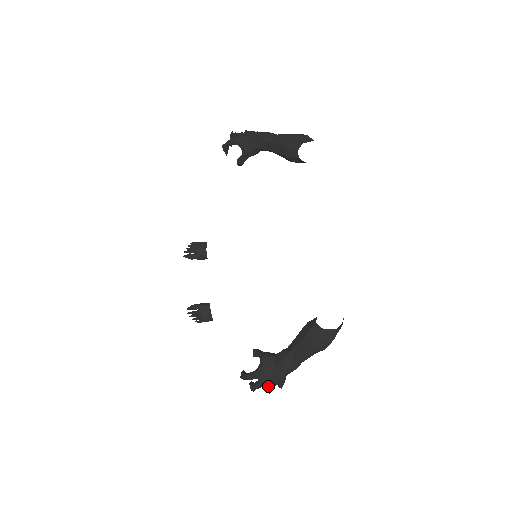
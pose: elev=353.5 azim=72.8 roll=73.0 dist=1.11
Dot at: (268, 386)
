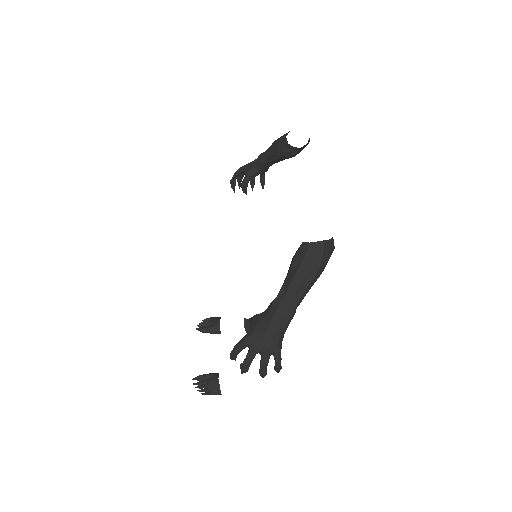
Dot at: (261, 360)
